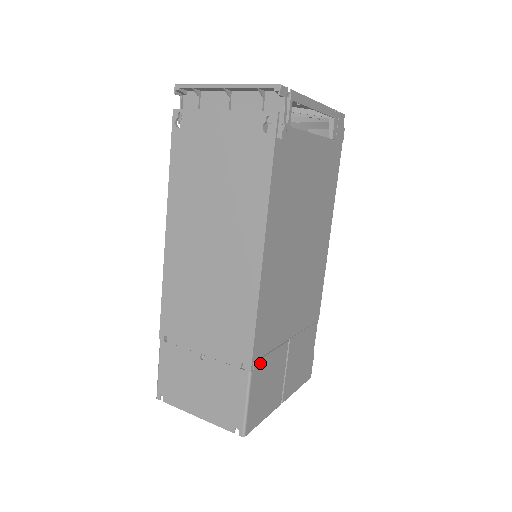
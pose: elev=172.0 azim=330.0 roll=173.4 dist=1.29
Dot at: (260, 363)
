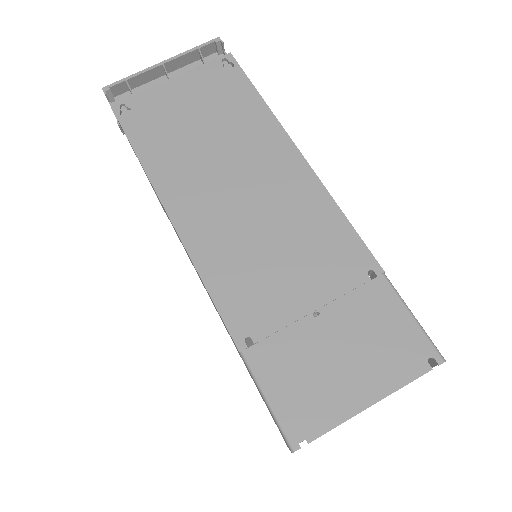
Dot at: occluded
